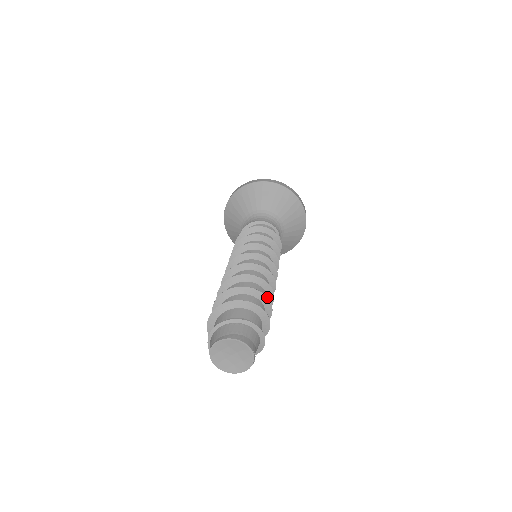
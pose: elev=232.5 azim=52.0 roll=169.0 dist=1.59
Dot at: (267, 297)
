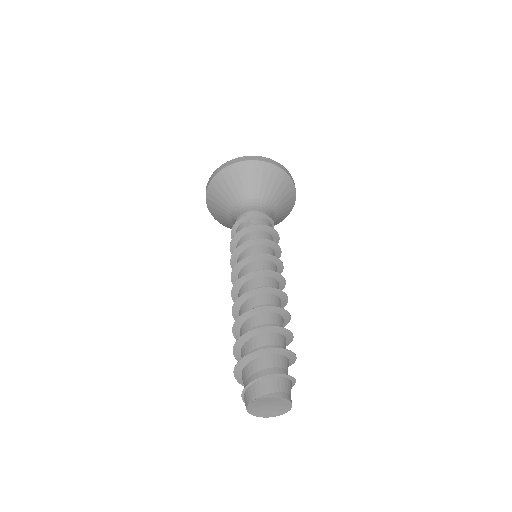
Dot at: occluded
